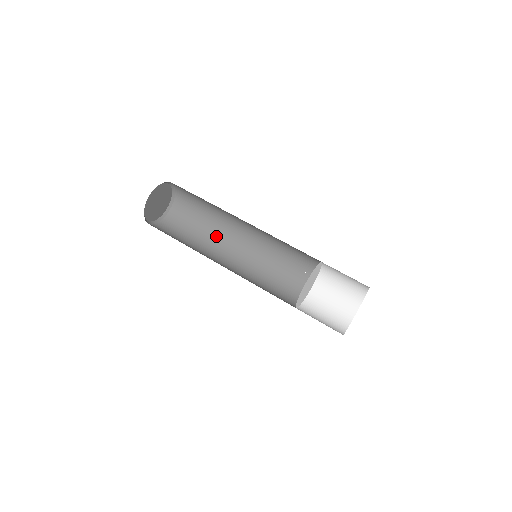
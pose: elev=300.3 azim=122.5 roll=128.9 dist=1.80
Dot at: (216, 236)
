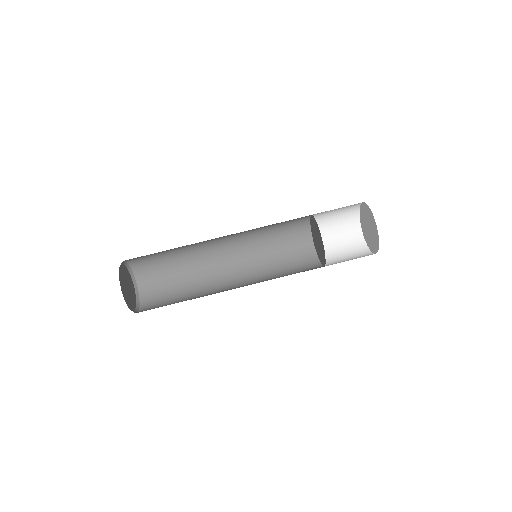
Dot at: (198, 265)
